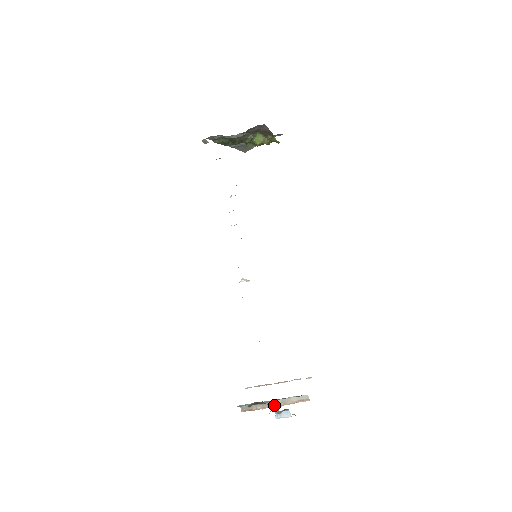
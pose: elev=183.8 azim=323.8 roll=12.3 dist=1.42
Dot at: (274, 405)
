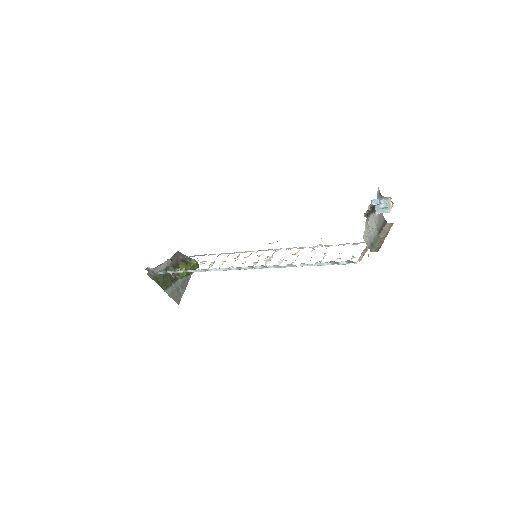
Dot at: (384, 237)
